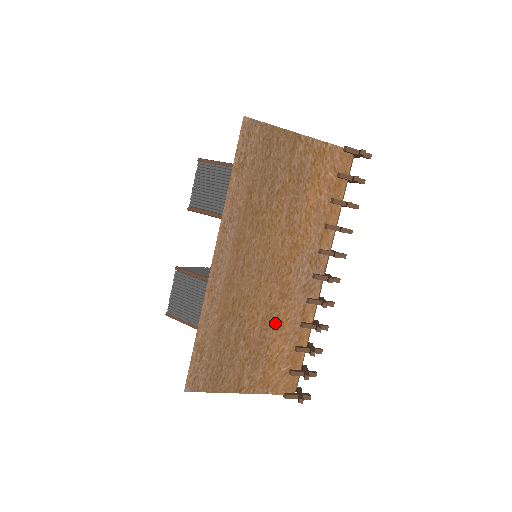
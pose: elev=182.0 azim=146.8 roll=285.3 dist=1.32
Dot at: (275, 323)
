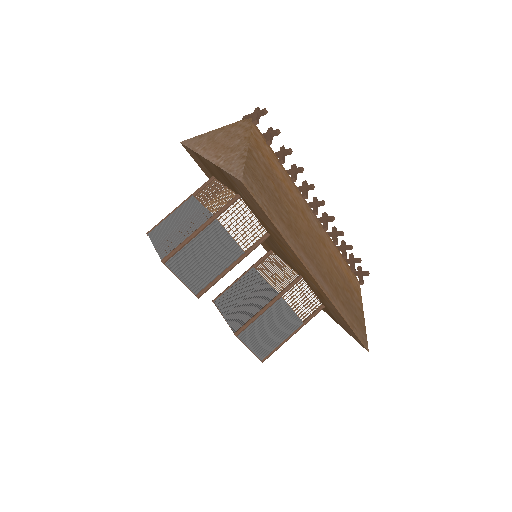
Dot at: (335, 262)
